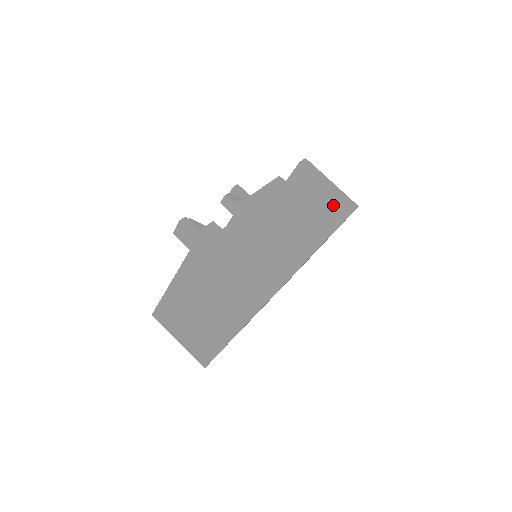
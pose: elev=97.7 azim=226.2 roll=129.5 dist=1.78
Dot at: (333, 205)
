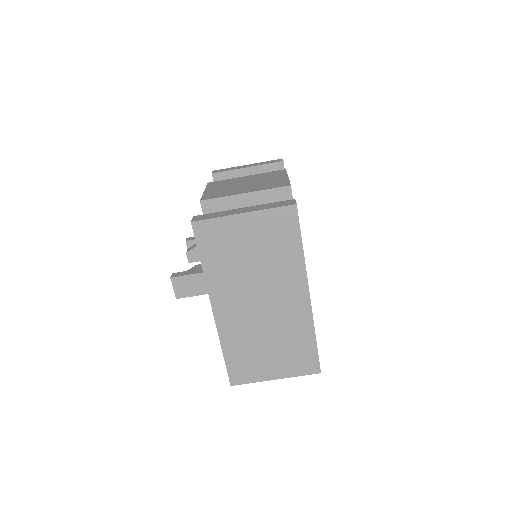
Dot at: occluded
